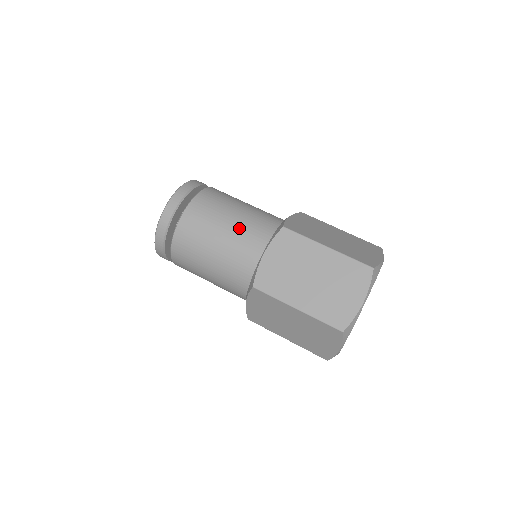
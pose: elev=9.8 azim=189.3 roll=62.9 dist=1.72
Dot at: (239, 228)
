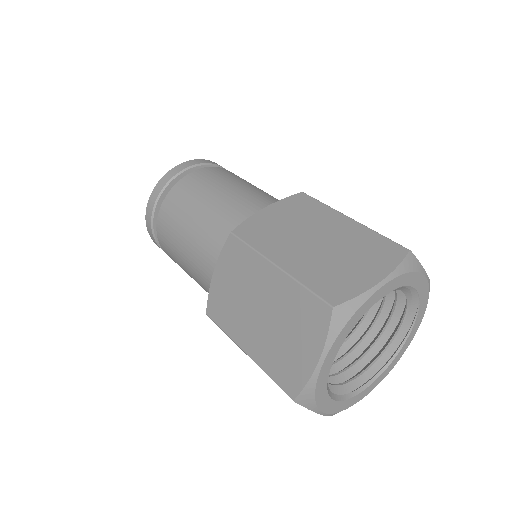
Dot at: (202, 231)
